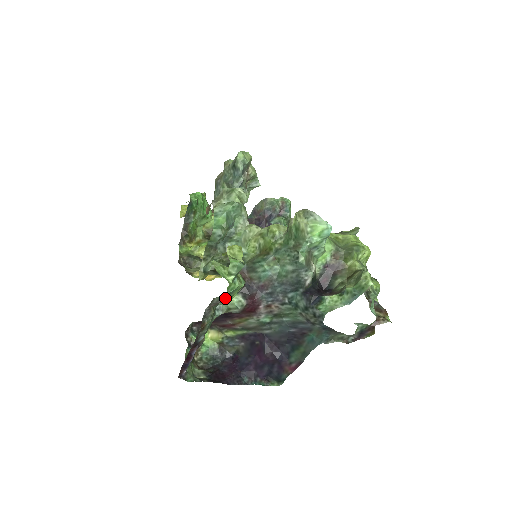
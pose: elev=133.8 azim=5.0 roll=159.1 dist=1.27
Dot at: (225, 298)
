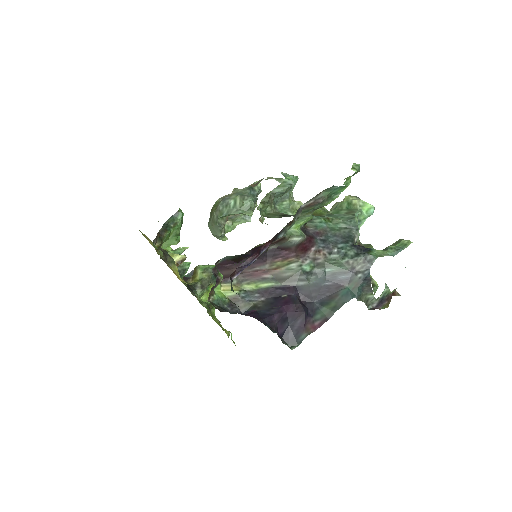
Dot at: (324, 200)
